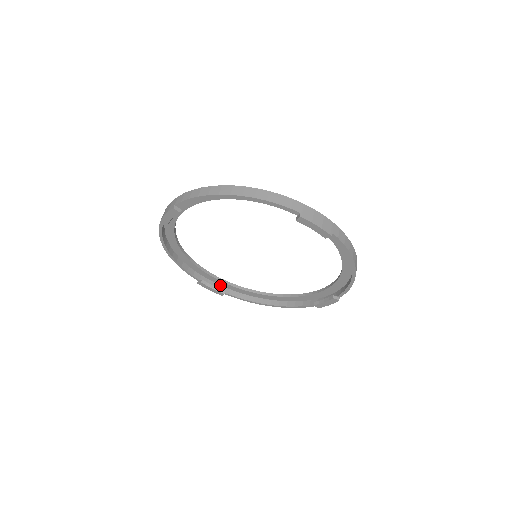
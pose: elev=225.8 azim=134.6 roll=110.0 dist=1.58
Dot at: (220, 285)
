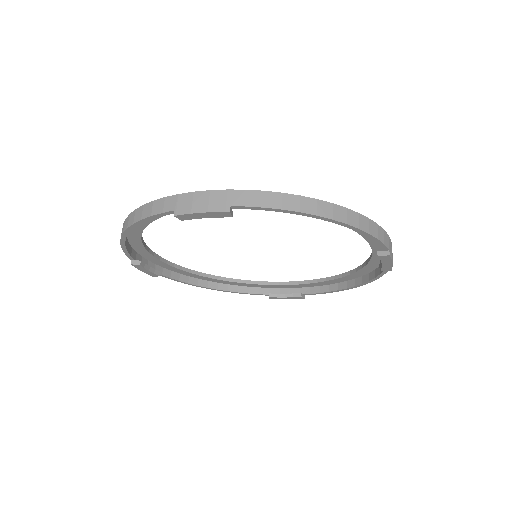
Dot at: (296, 288)
